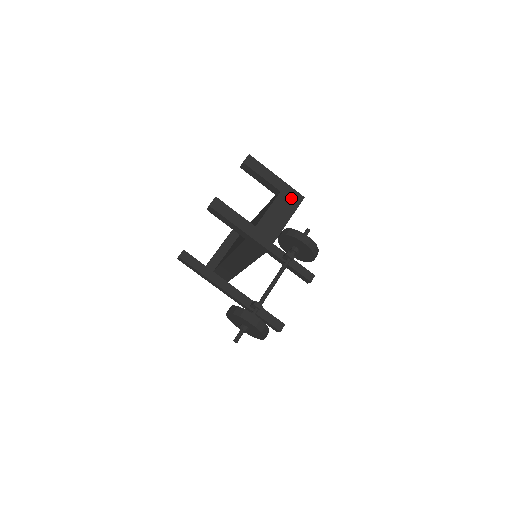
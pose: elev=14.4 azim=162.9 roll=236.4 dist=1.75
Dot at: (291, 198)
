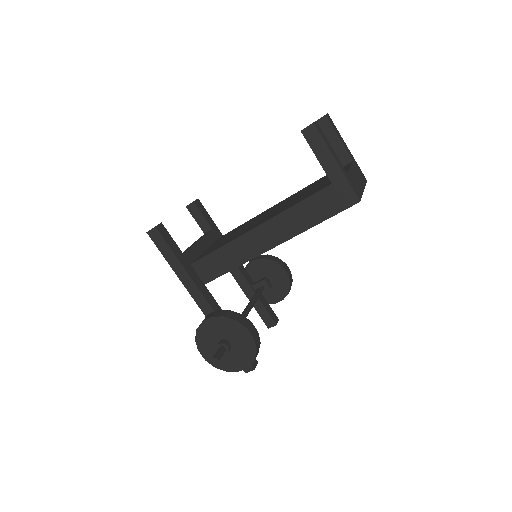
Dot at: (360, 173)
